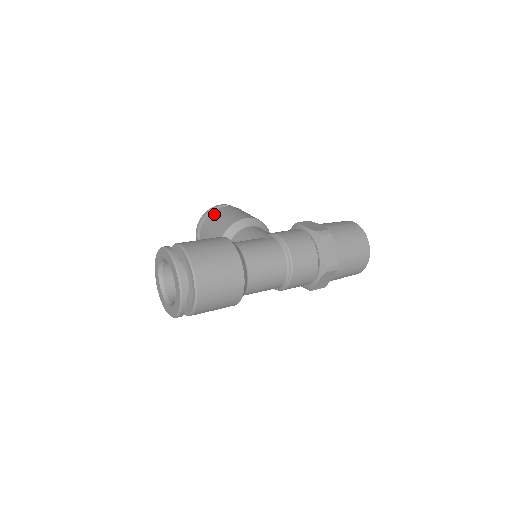
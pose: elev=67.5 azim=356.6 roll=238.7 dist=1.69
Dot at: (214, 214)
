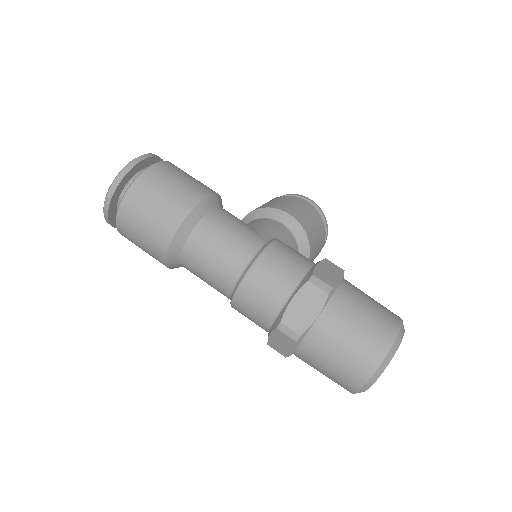
Dot at: (284, 196)
